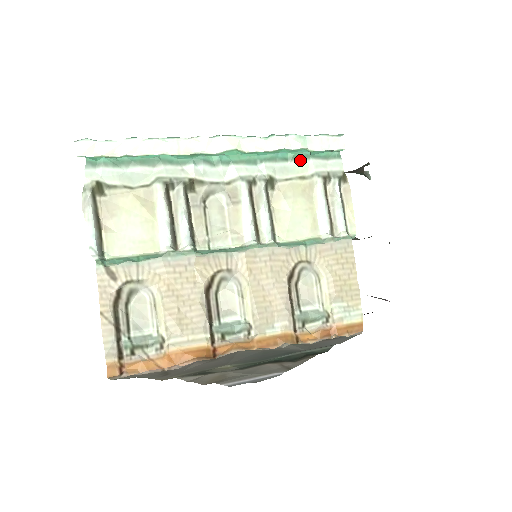
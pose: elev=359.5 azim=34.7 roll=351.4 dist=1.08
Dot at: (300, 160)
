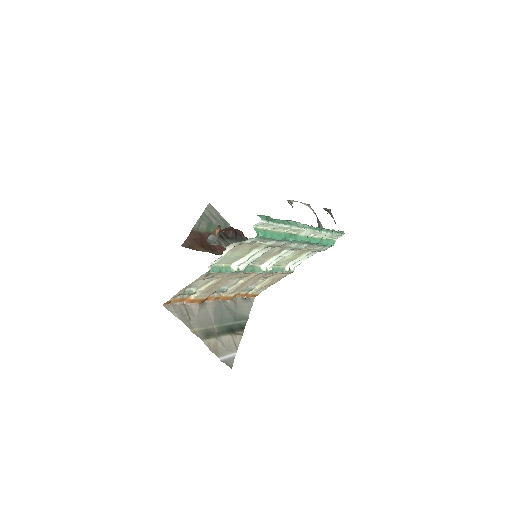
Dot at: (319, 246)
